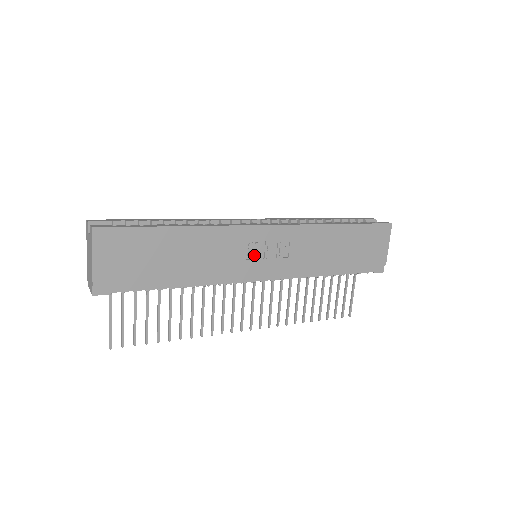
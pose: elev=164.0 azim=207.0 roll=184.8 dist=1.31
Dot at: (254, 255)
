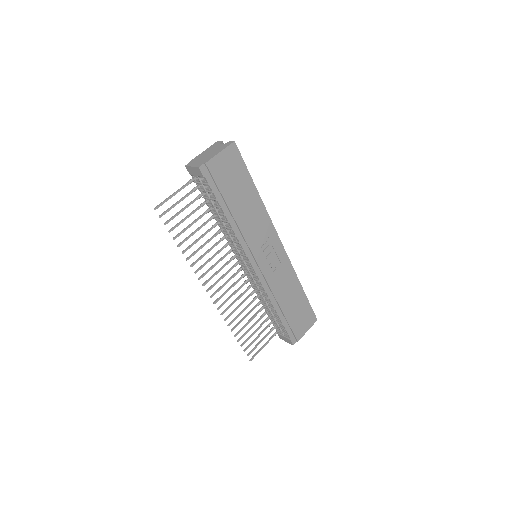
Dot at: (264, 249)
